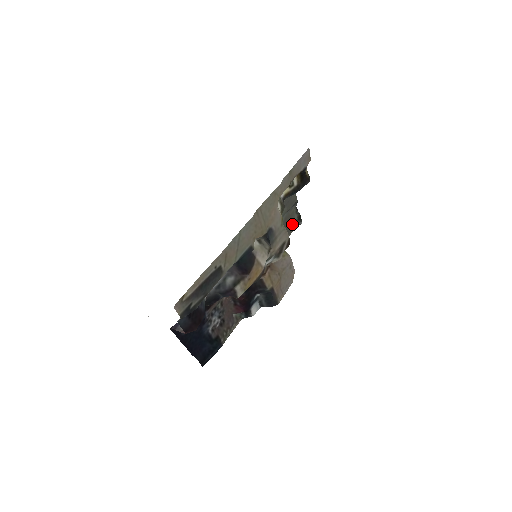
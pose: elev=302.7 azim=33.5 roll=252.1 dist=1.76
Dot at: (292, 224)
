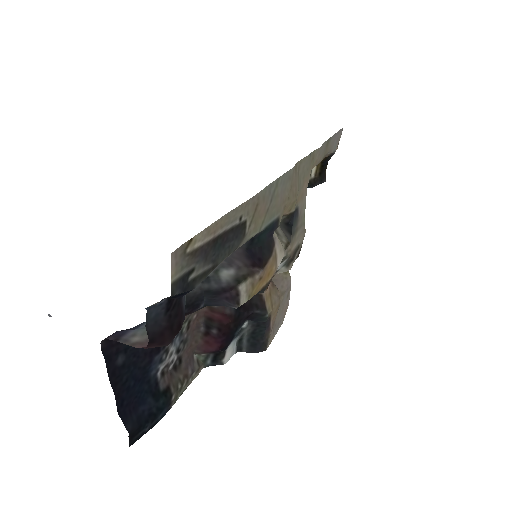
Dot at: occluded
